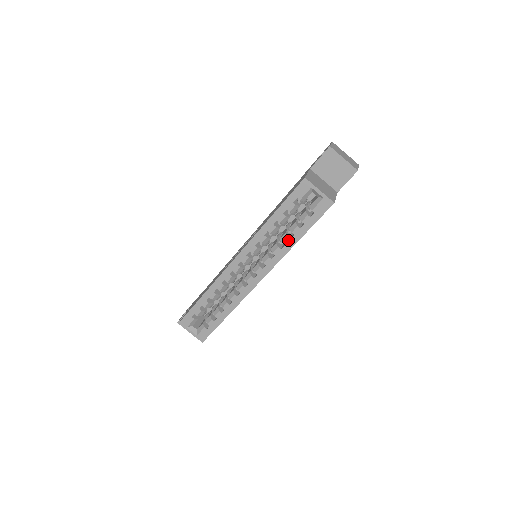
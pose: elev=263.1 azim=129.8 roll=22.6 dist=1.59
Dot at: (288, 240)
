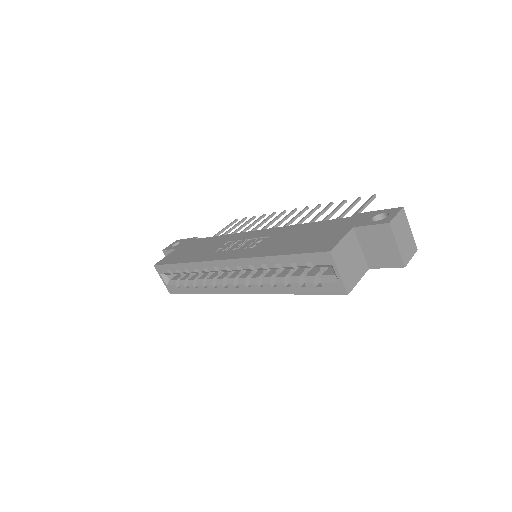
Dot at: (283, 286)
